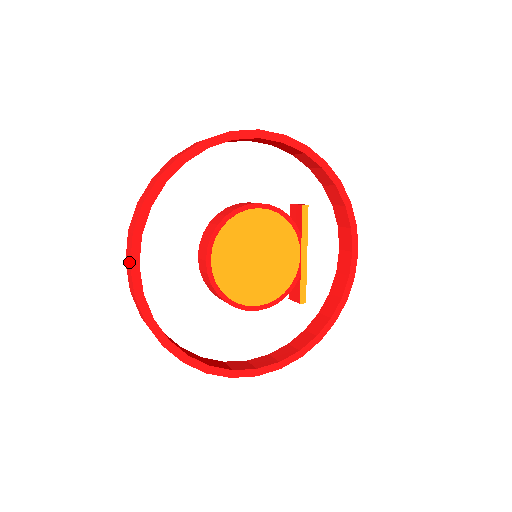
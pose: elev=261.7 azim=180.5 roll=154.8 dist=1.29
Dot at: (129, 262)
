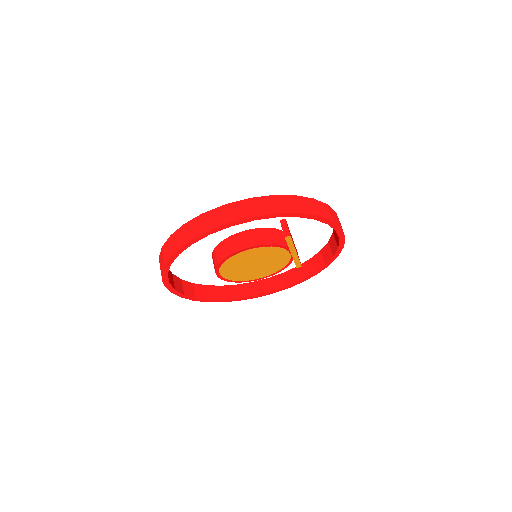
Dot at: occluded
